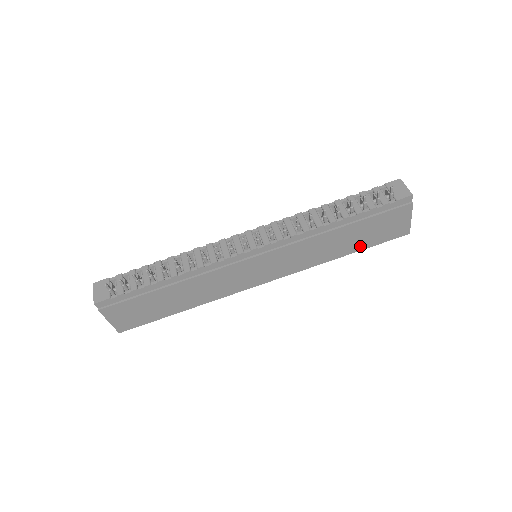
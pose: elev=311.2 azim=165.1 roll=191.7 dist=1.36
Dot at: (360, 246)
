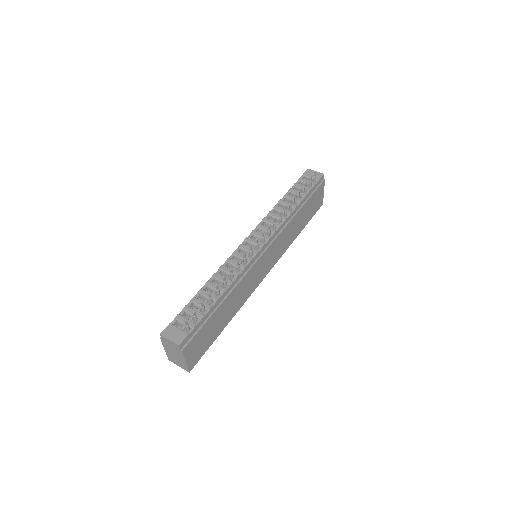
Dot at: (305, 223)
